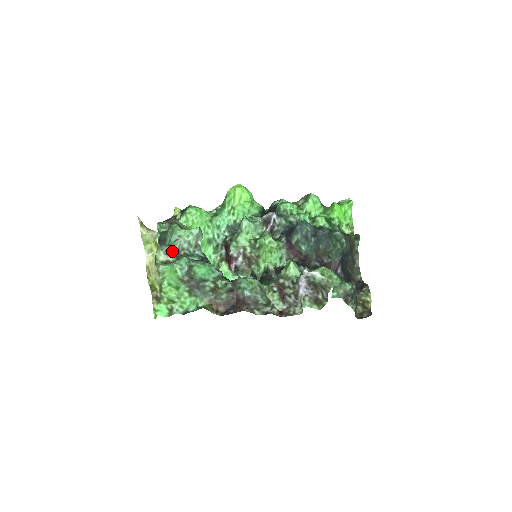
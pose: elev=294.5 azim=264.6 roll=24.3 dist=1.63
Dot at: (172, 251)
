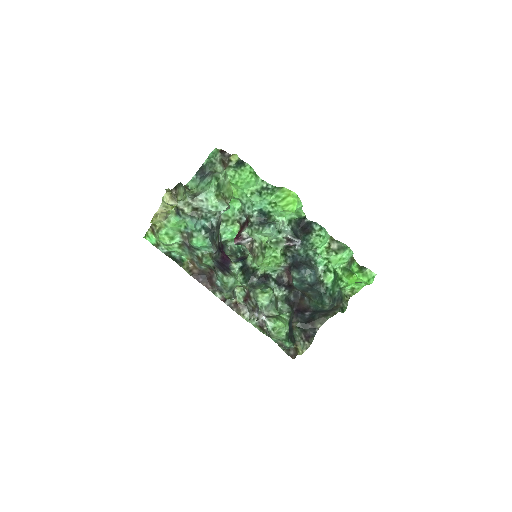
Dot at: (192, 205)
